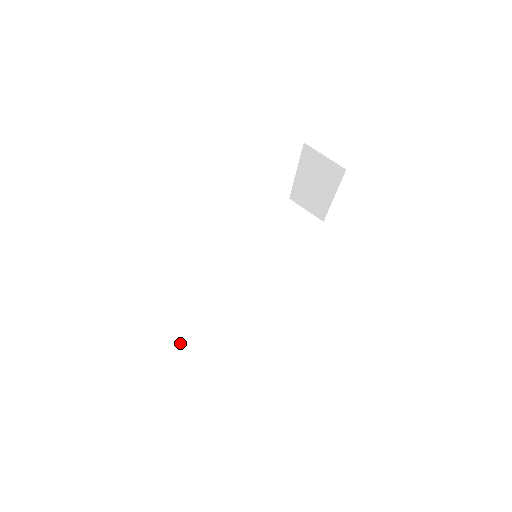
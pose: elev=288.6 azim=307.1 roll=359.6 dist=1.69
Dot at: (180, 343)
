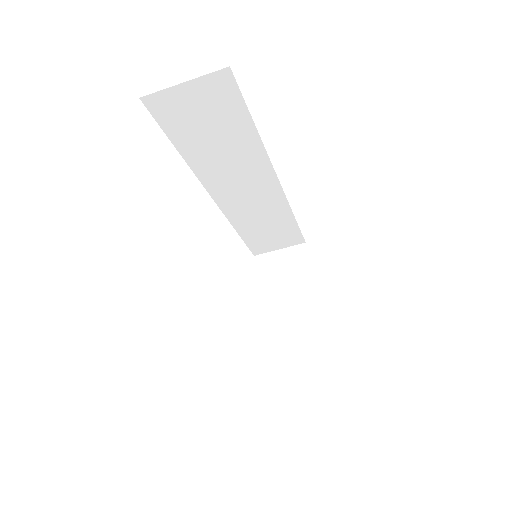
Dot at: (265, 253)
